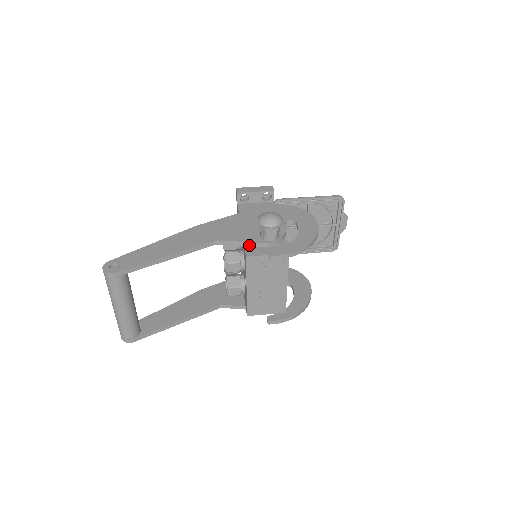
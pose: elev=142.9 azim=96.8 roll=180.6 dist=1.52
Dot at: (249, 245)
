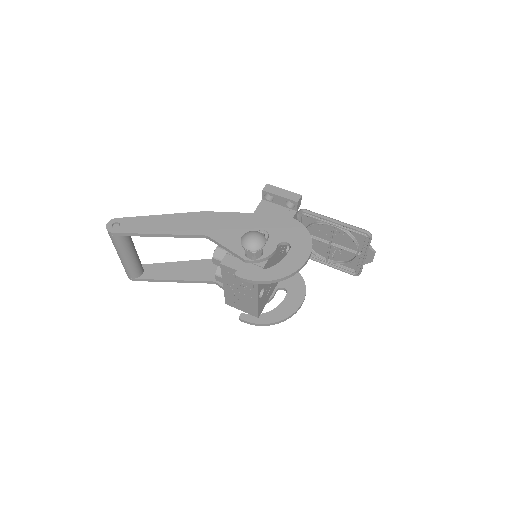
Dot at: (231, 253)
